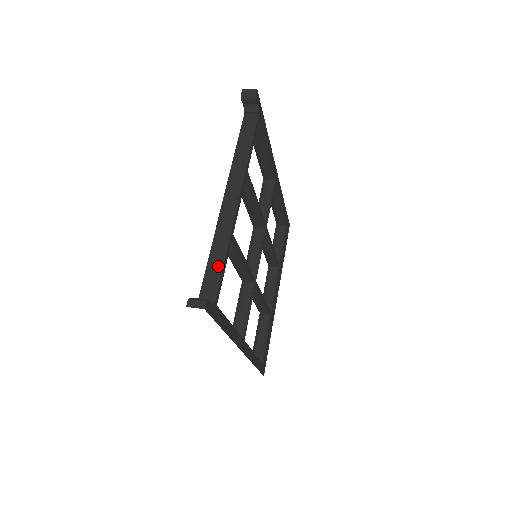
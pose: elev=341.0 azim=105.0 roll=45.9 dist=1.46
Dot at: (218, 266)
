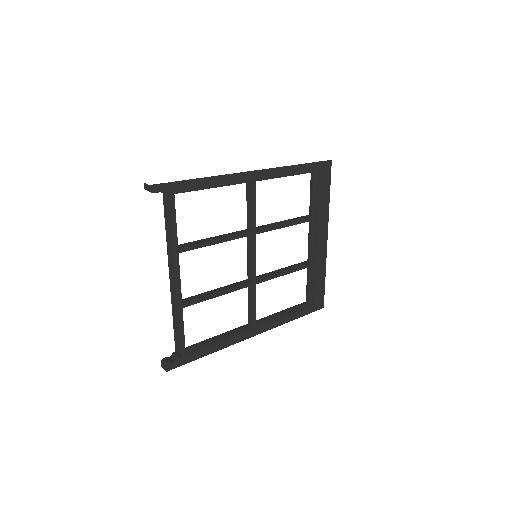
Dot at: (177, 332)
